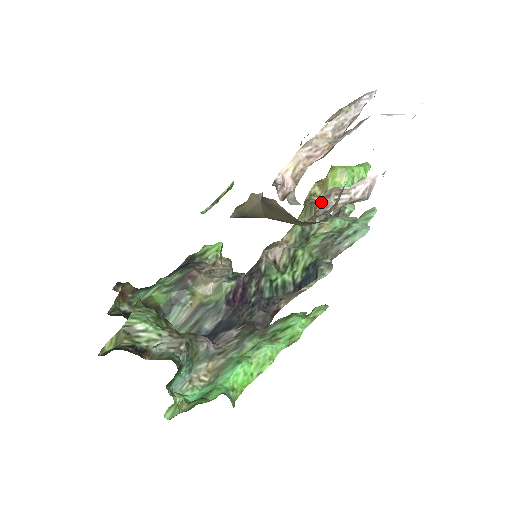
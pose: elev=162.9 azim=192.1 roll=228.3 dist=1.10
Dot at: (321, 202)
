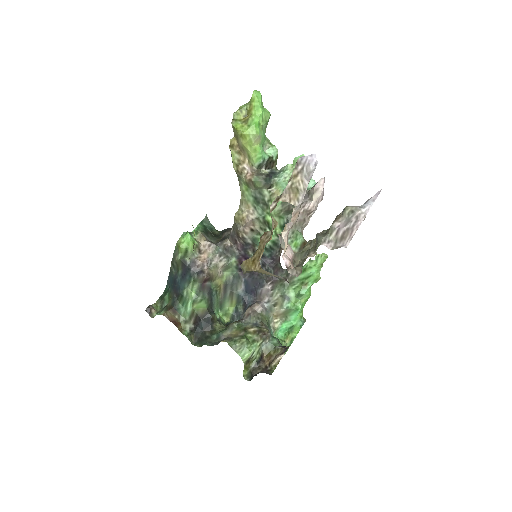
Dot at: (301, 227)
